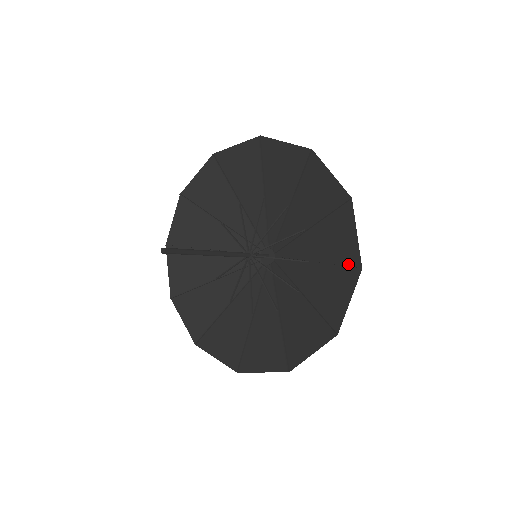
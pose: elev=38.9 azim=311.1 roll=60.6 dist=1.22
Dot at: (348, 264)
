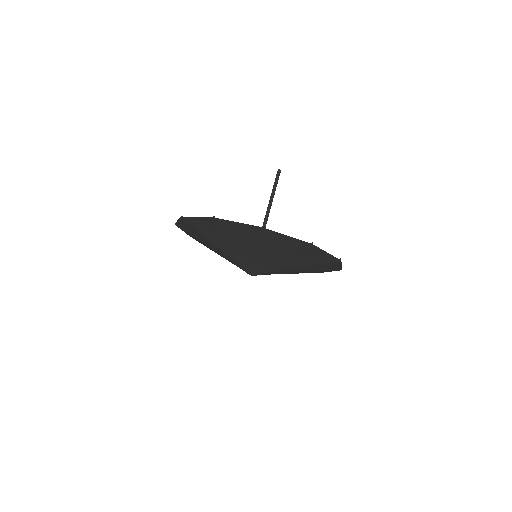
Dot at: (330, 263)
